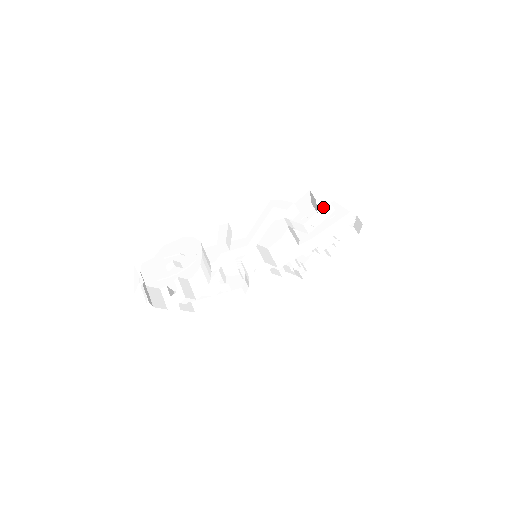
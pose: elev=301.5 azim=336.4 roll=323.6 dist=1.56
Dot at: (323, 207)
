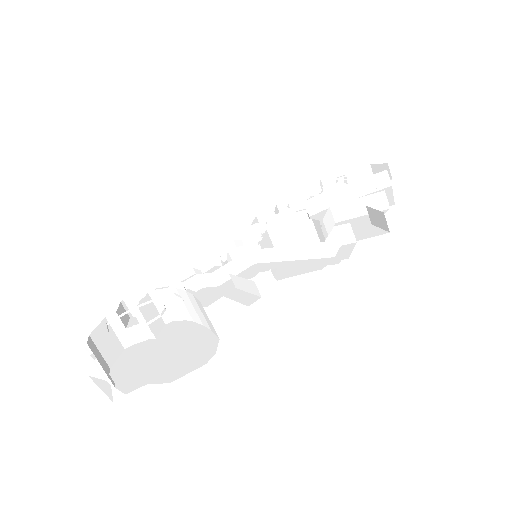
Dot at: (371, 195)
